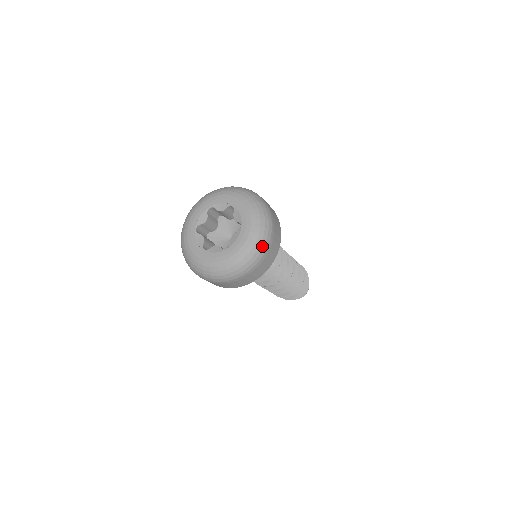
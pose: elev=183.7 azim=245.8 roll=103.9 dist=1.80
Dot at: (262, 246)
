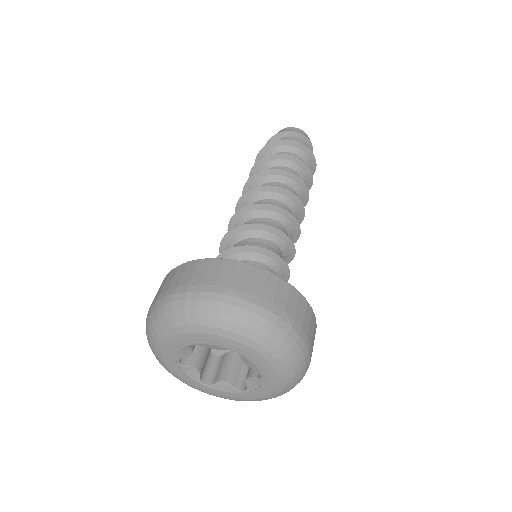
Dot at: occluded
